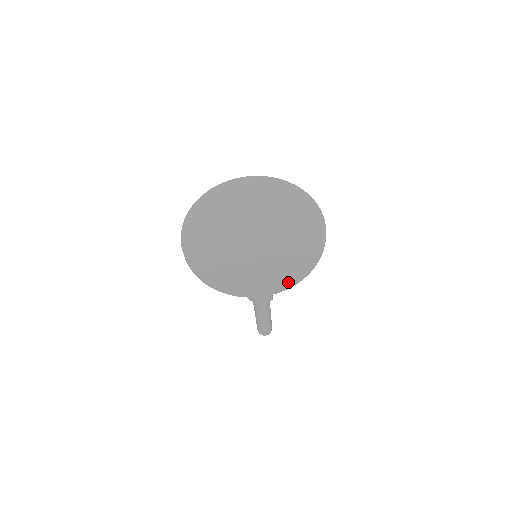
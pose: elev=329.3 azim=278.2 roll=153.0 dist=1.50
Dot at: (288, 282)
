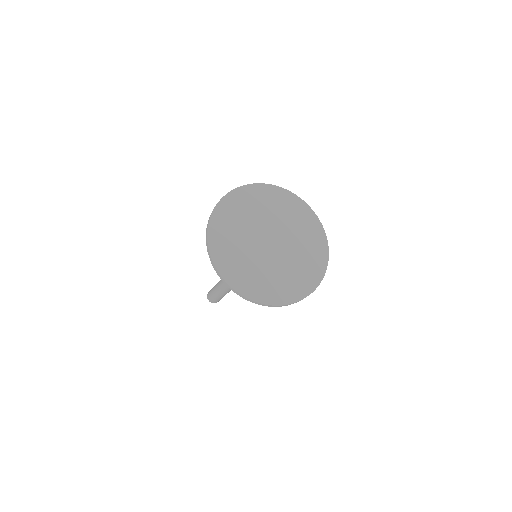
Dot at: (313, 288)
